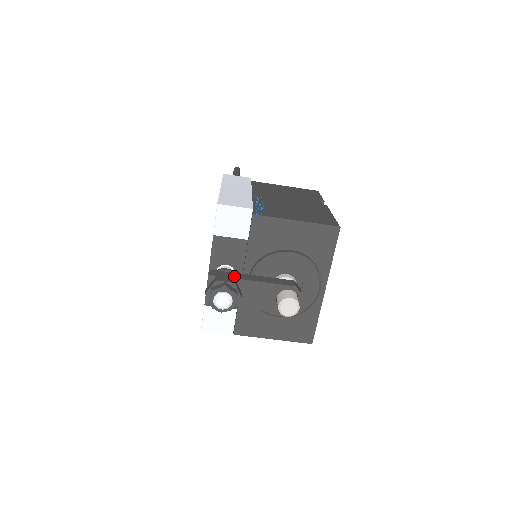
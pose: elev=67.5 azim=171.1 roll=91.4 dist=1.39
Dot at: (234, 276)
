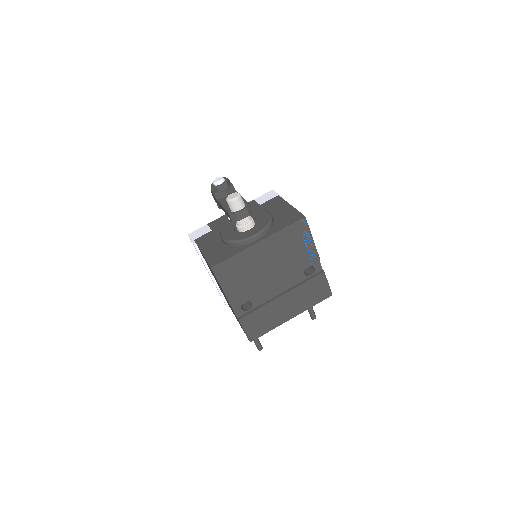
Dot at: occluded
